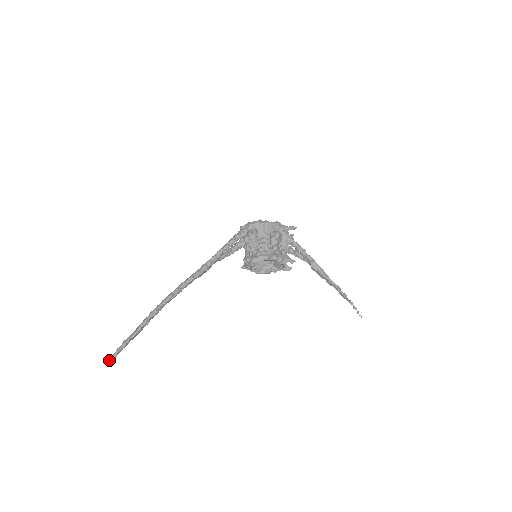
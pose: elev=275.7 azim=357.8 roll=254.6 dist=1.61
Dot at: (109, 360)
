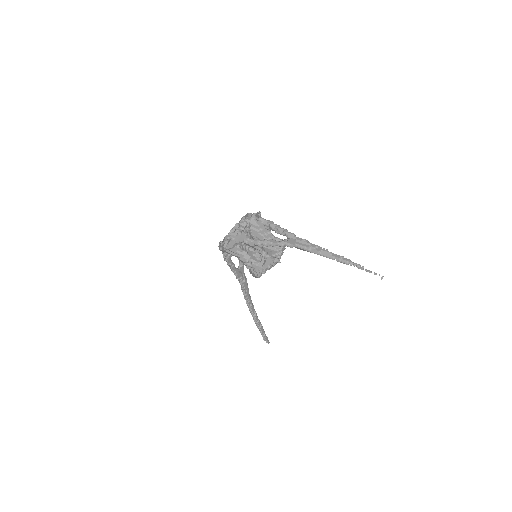
Dot at: occluded
